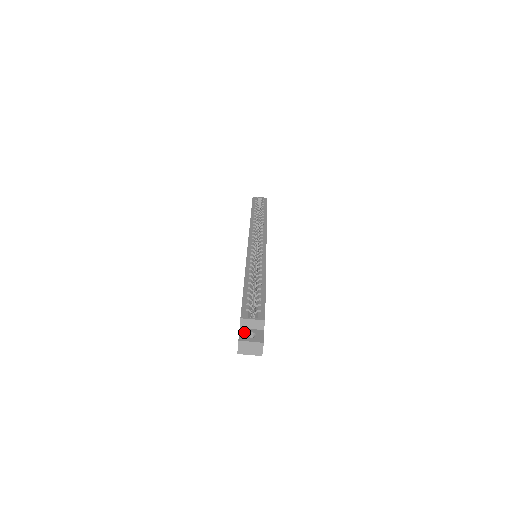
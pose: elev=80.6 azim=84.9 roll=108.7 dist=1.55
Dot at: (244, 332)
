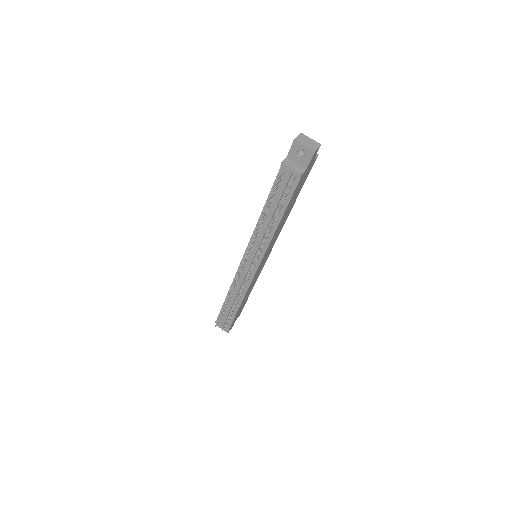
Dot at: occluded
